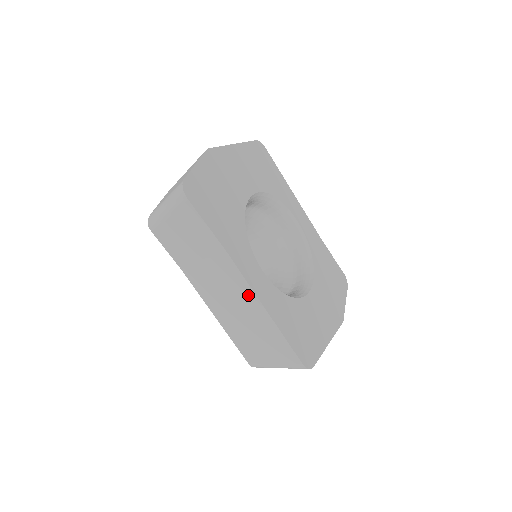
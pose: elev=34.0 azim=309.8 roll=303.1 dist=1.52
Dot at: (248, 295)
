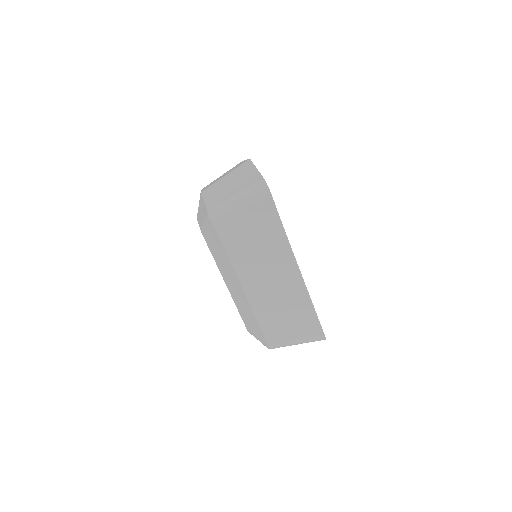
Dot at: (295, 278)
